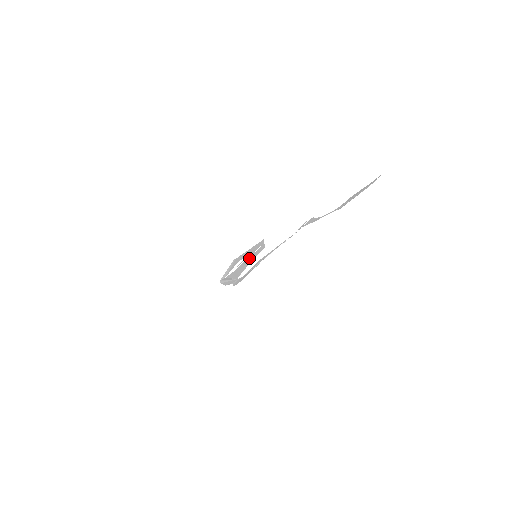
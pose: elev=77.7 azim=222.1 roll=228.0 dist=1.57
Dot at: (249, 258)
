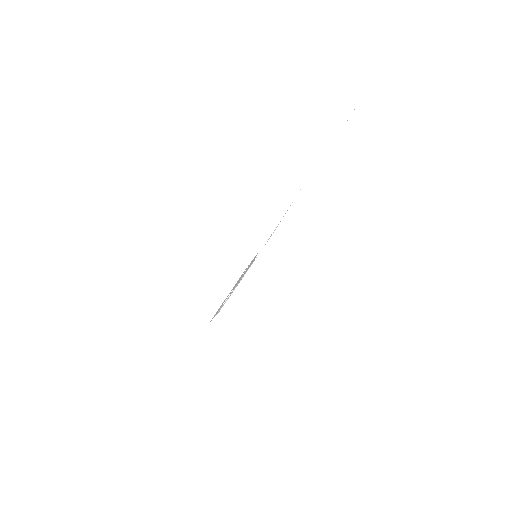
Dot at: occluded
